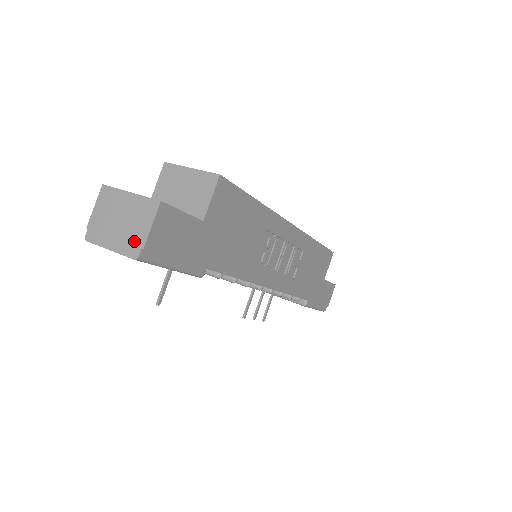
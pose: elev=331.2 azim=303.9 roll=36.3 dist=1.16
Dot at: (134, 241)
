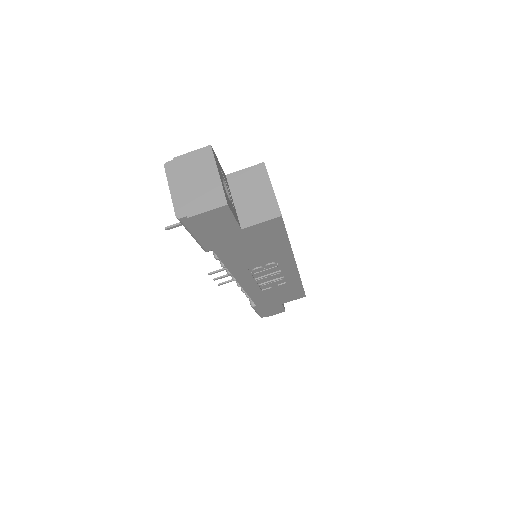
Dot at: (188, 206)
